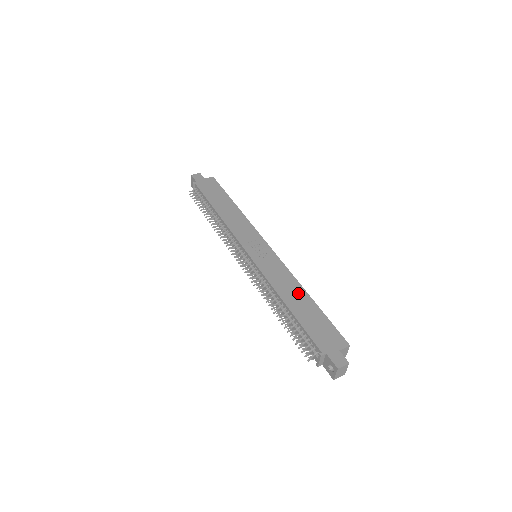
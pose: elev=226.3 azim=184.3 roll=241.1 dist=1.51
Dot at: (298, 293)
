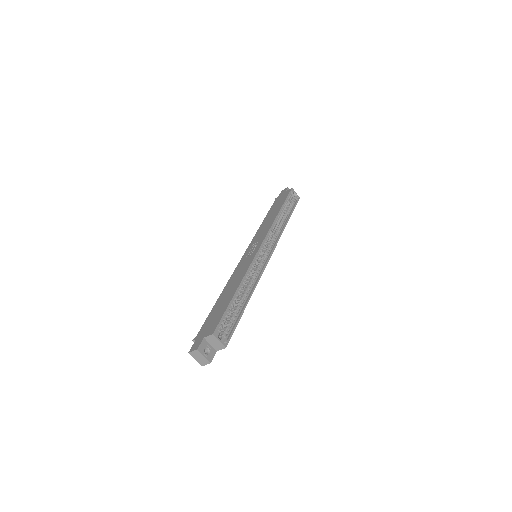
Dot at: (234, 286)
